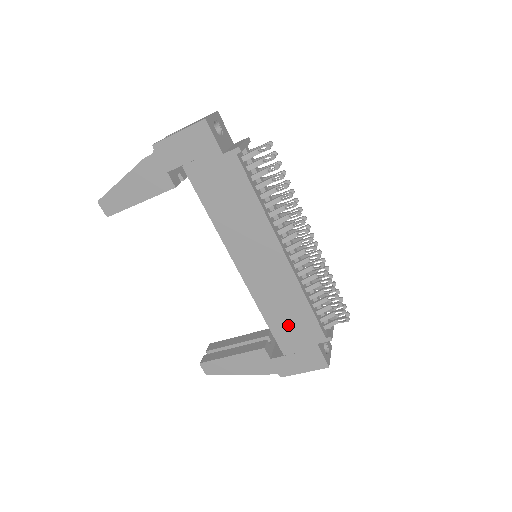
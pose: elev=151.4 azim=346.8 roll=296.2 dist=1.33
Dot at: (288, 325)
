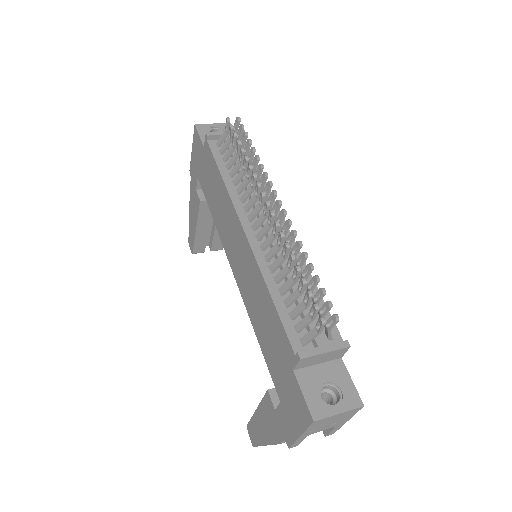
Dot at: (270, 342)
